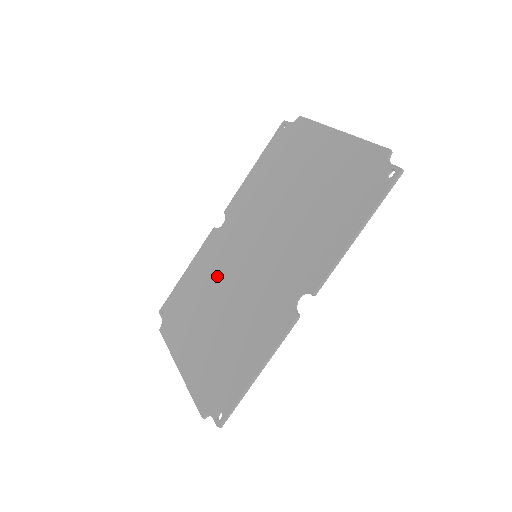
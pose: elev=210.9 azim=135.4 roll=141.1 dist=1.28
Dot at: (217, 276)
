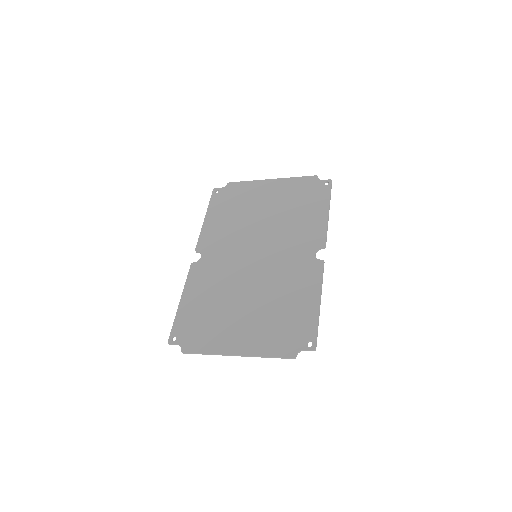
Dot at: (226, 283)
